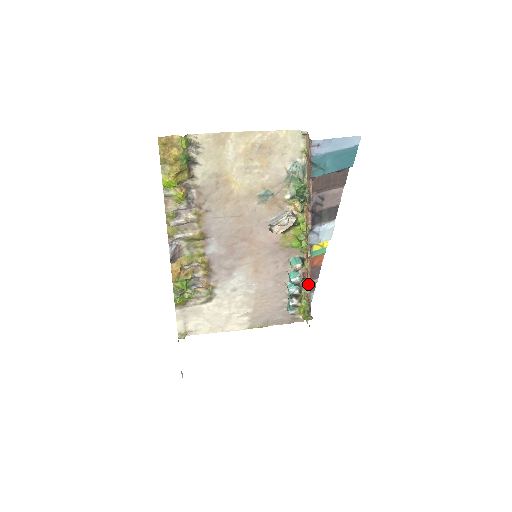
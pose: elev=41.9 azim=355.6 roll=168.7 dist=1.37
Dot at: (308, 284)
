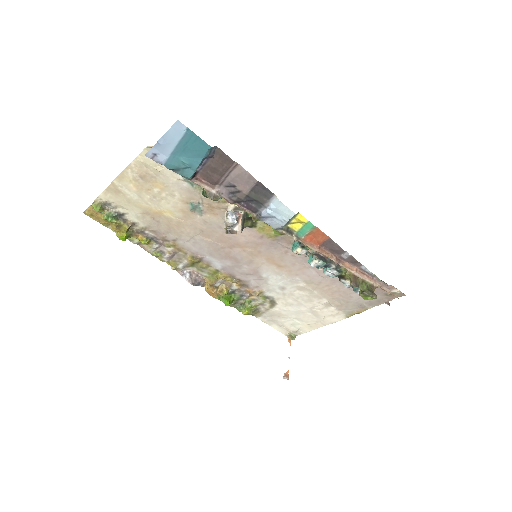
Dot at: (335, 262)
